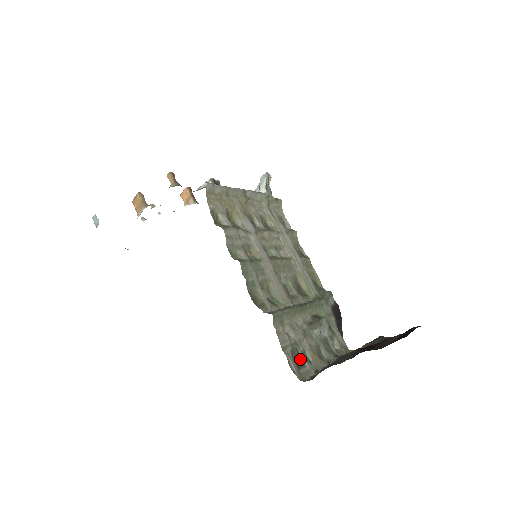
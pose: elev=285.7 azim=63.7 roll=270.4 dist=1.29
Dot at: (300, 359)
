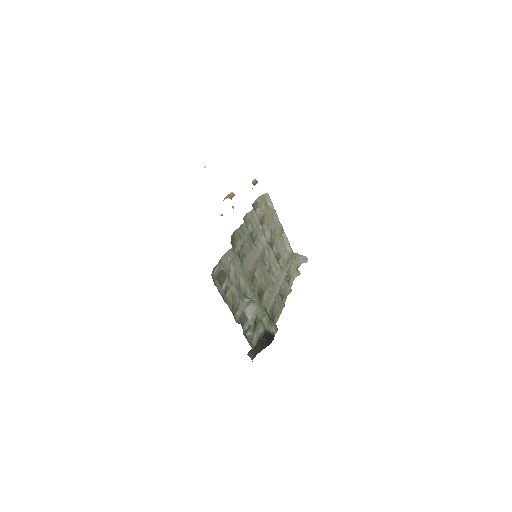
Dot at: (222, 283)
